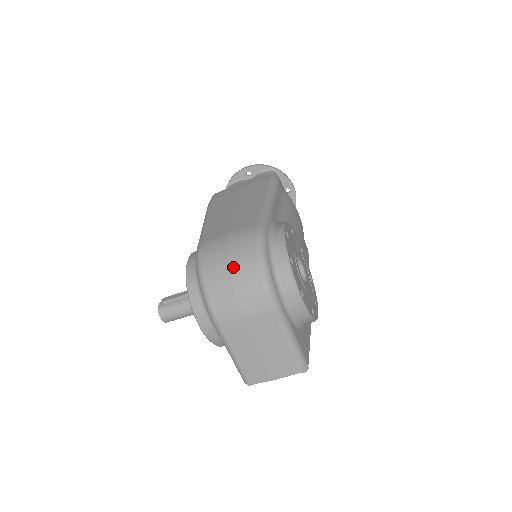
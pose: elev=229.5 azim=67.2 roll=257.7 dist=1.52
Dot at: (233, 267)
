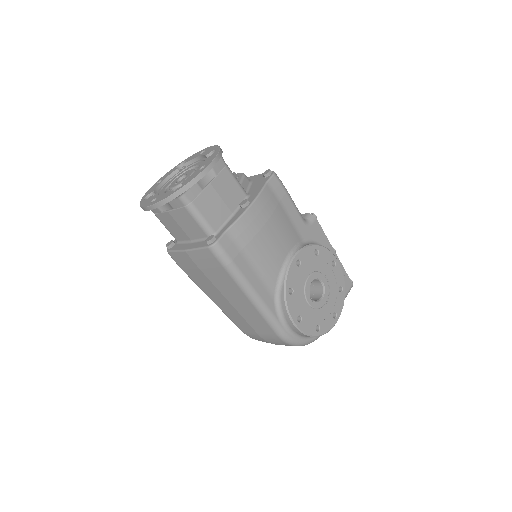
Dot at: occluded
